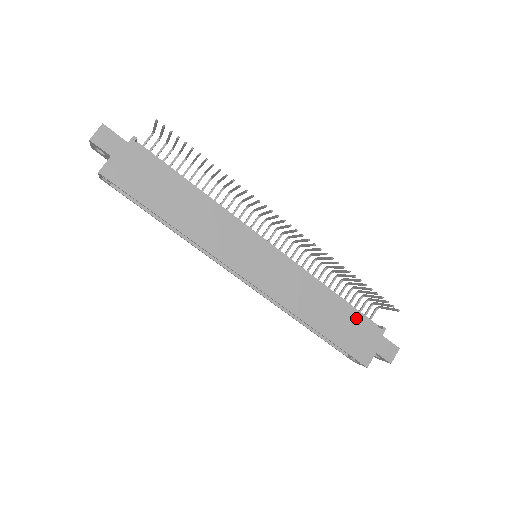
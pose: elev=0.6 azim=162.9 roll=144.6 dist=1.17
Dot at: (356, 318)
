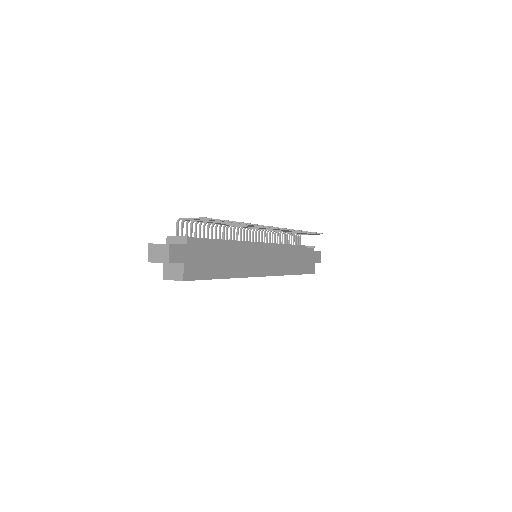
Dot at: (305, 252)
